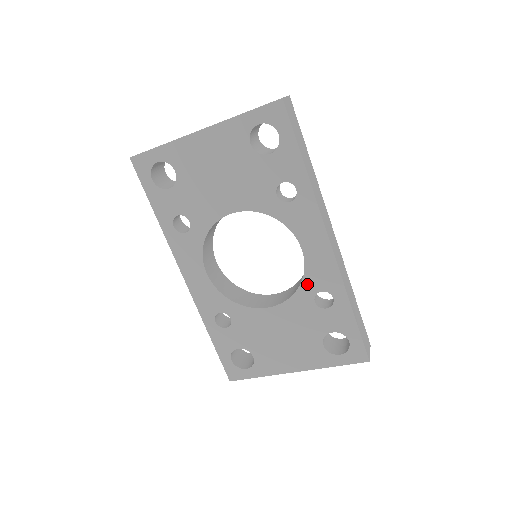
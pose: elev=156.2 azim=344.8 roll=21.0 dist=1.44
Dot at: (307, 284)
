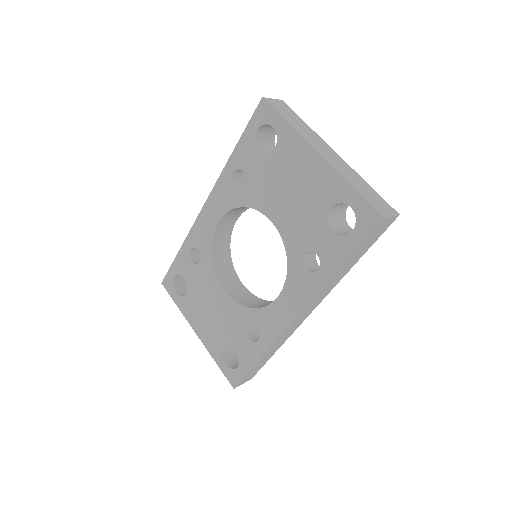
Dot at: (256, 314)
